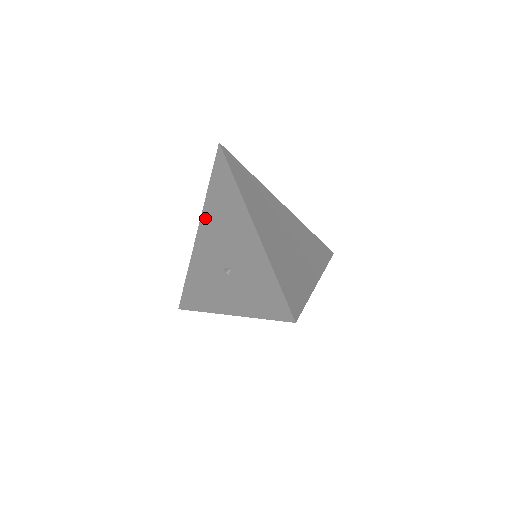
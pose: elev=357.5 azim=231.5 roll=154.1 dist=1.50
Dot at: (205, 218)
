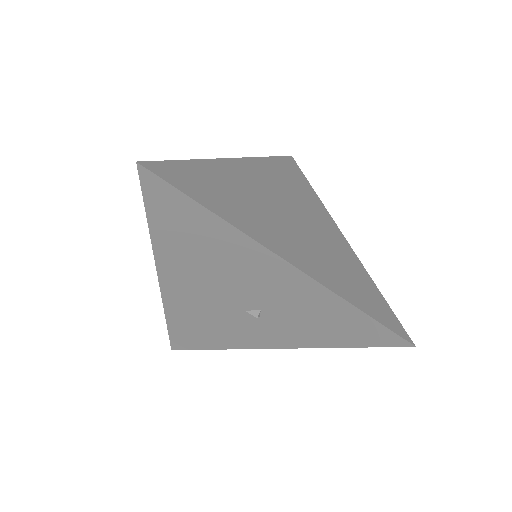
Dot at: (167, 264)
